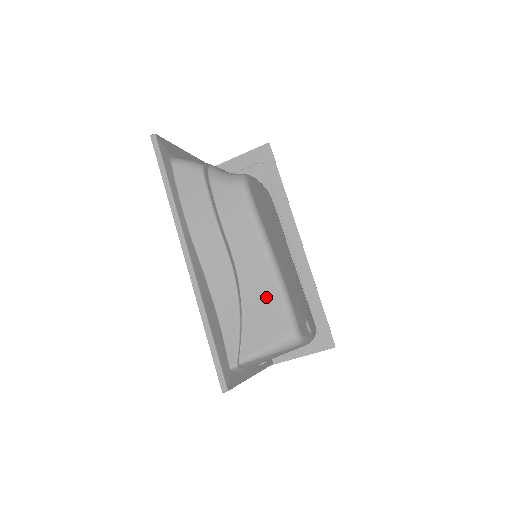
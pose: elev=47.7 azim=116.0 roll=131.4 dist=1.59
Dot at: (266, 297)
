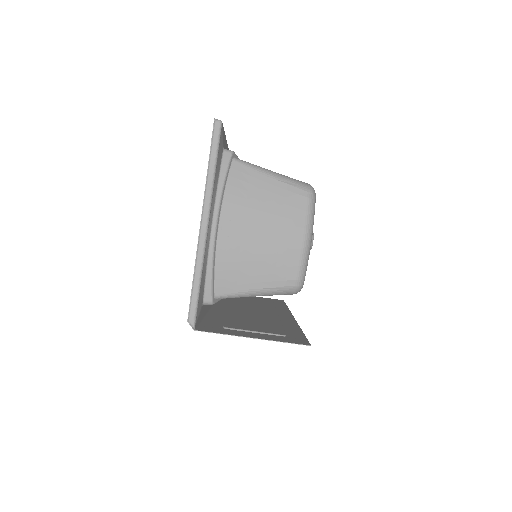
Dot at: occluded
